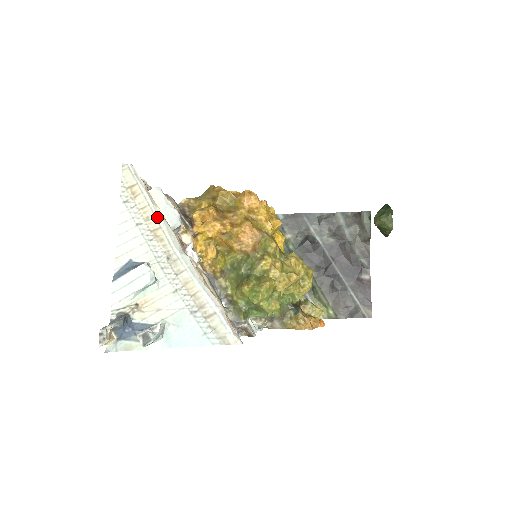
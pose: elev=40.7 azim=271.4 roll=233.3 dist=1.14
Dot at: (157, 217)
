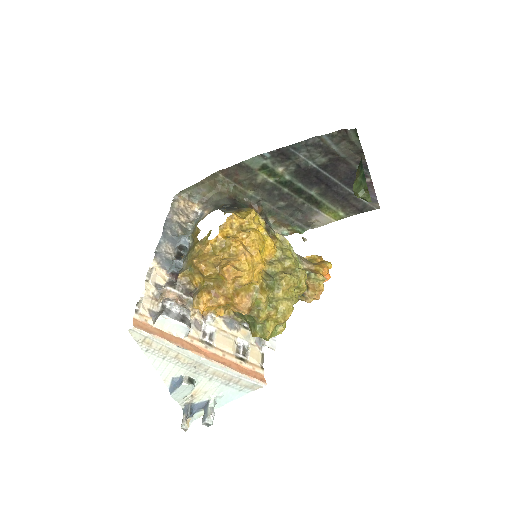
Dot at: (173, 349)
